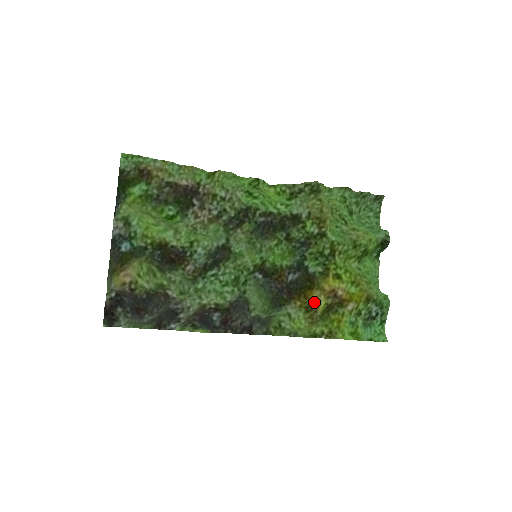
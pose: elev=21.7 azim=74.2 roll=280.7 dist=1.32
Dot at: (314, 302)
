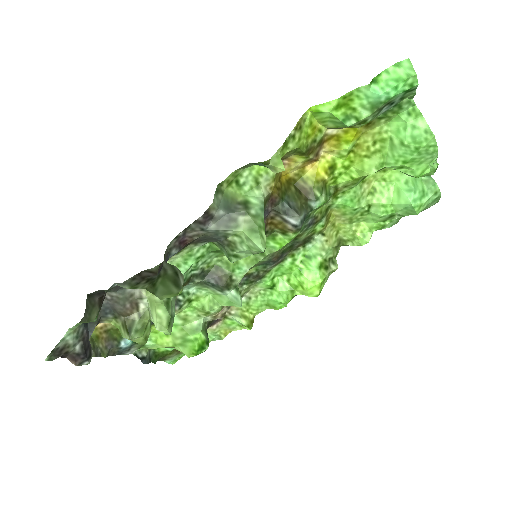
Dot at: (286, 167)
